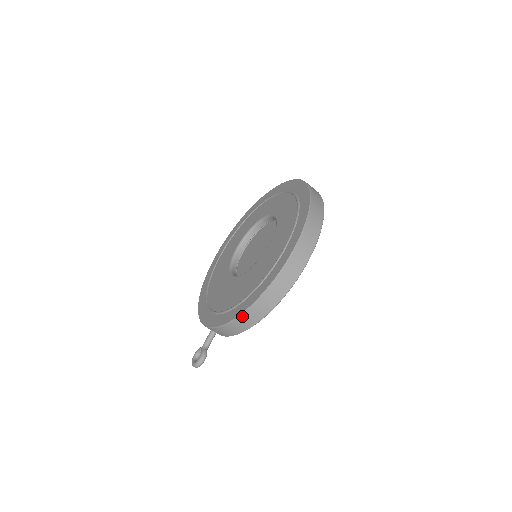
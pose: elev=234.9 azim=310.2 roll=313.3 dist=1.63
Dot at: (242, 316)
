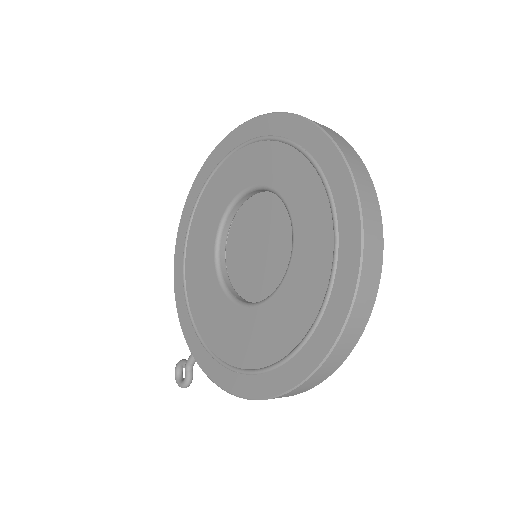
Dot at: (237, 396)
